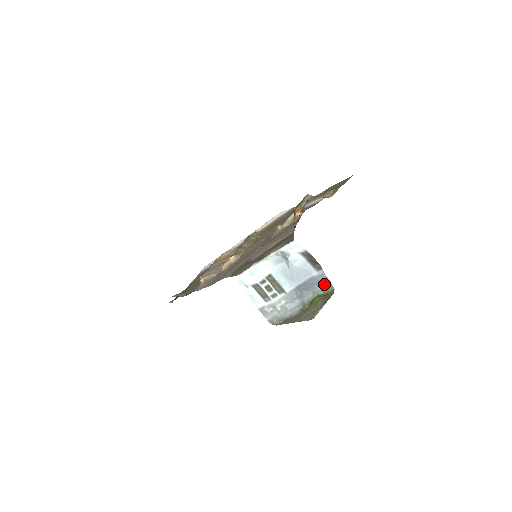
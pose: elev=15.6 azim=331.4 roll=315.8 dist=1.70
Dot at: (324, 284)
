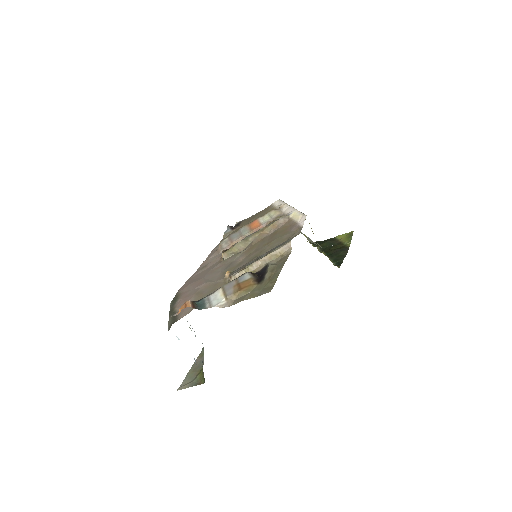
Dot at: occluded
